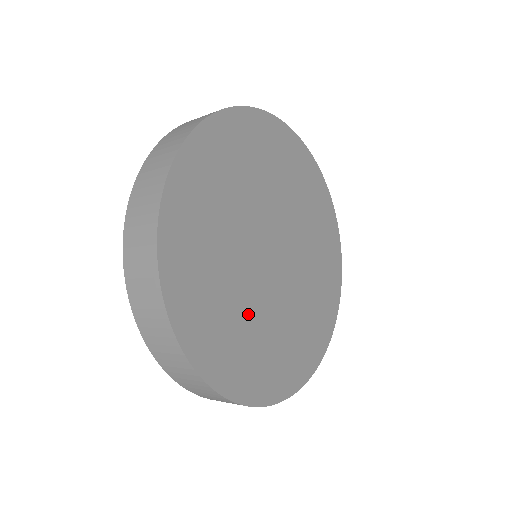
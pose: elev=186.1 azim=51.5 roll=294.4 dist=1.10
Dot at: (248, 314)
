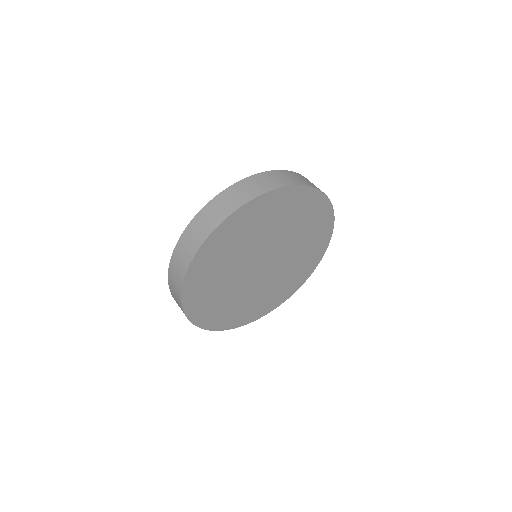
Dot at: (266, 290)
